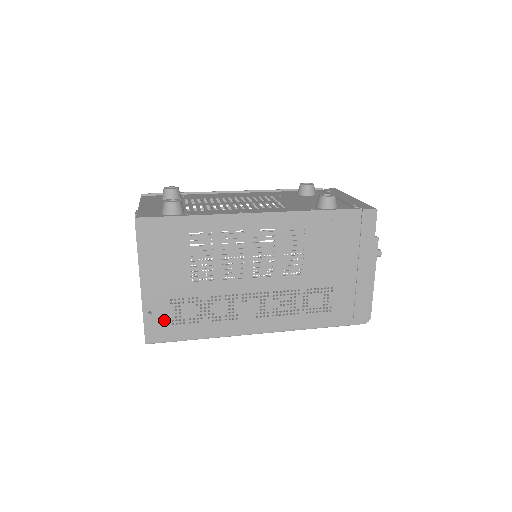
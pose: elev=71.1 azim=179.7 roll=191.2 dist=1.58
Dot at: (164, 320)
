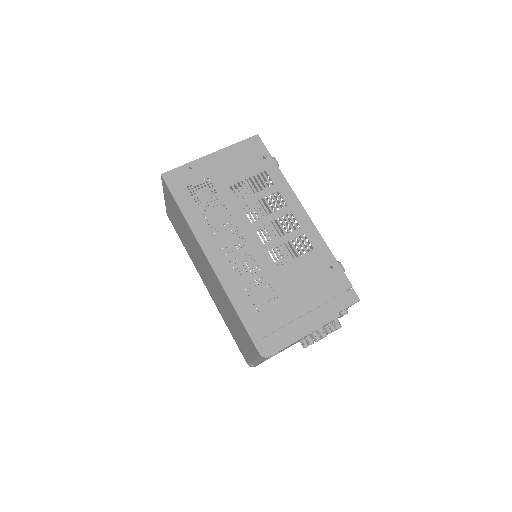
Dot at: (188, 180)
